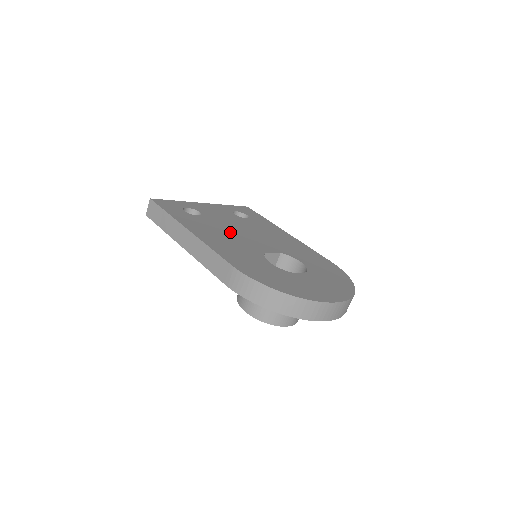
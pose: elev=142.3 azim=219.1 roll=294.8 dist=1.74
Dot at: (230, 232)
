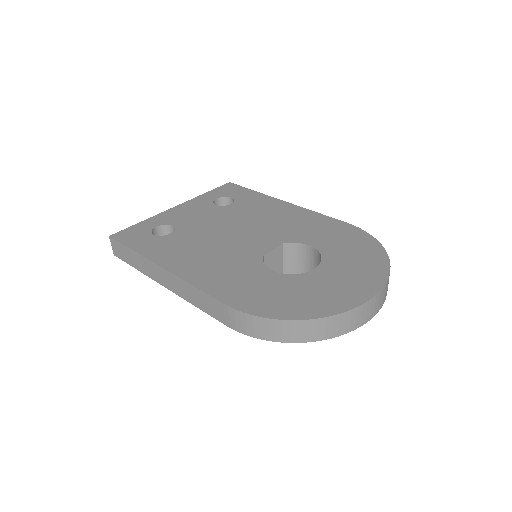
Dot at: (214, 241)
